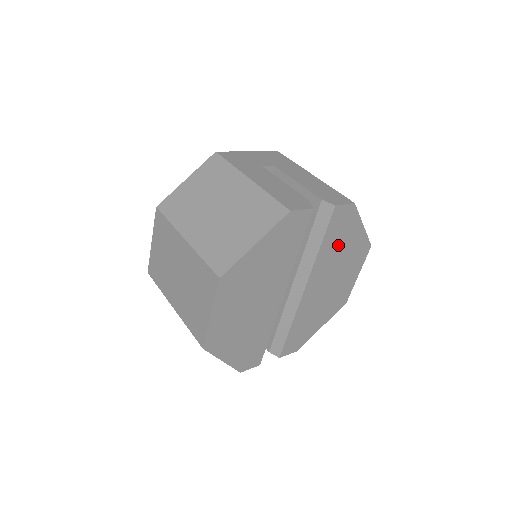
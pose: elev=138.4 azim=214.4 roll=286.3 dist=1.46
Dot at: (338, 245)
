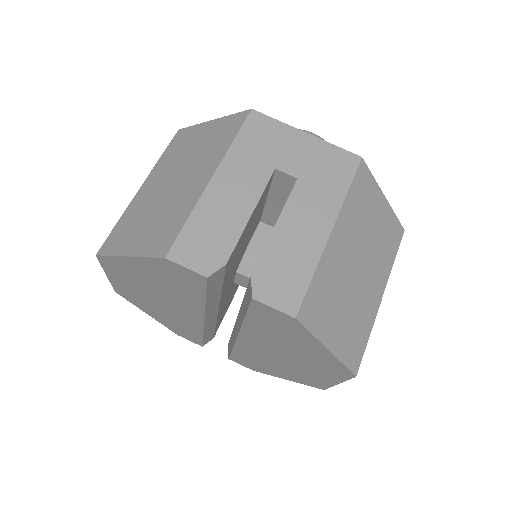
Dot at: (281, 336)
